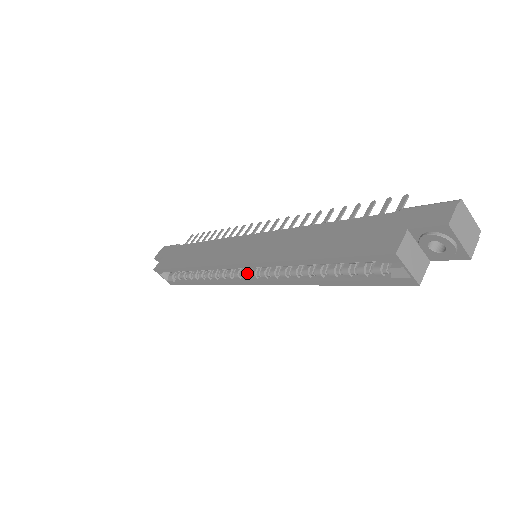
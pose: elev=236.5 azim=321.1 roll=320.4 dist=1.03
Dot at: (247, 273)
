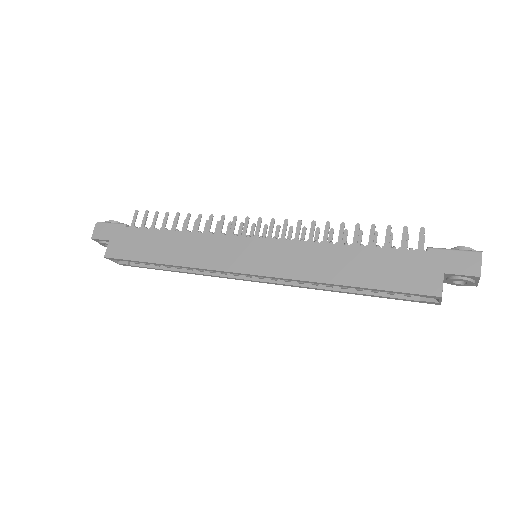
Dot at: occluded
